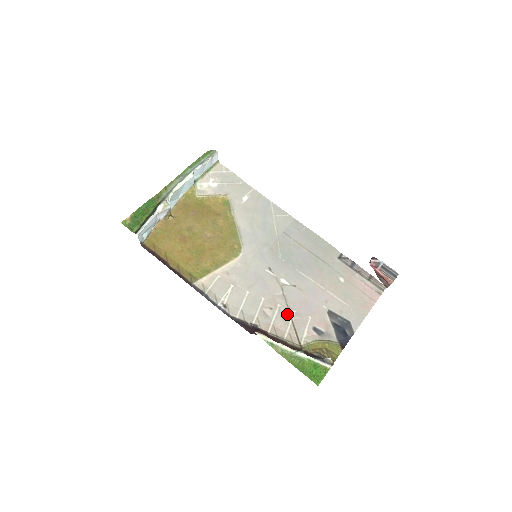
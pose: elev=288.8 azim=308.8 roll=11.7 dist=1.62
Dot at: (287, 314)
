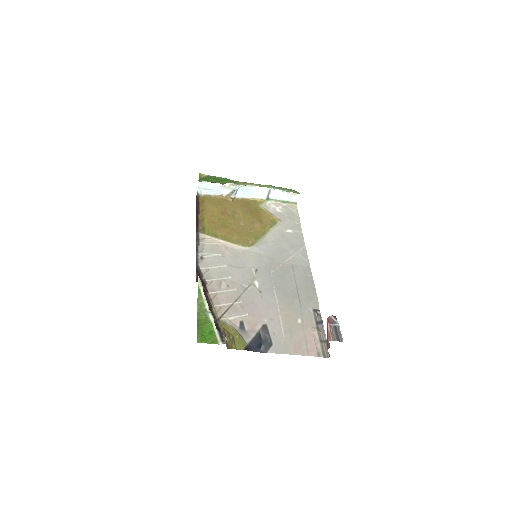
Dot at: (234, 298)
